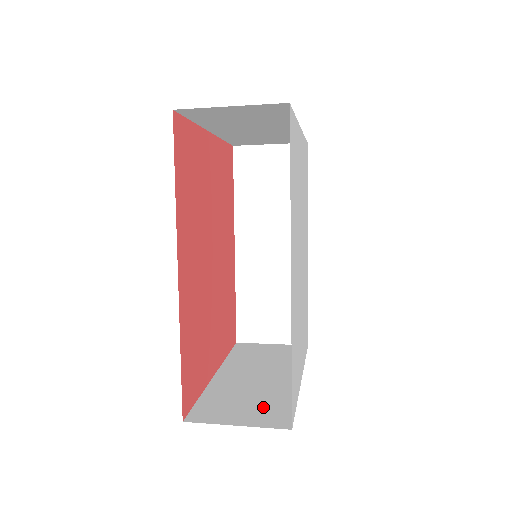
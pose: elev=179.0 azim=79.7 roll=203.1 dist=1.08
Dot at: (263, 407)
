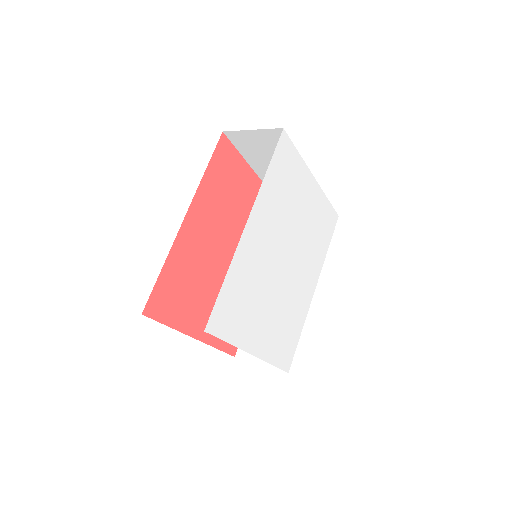
Dot at: occluded
